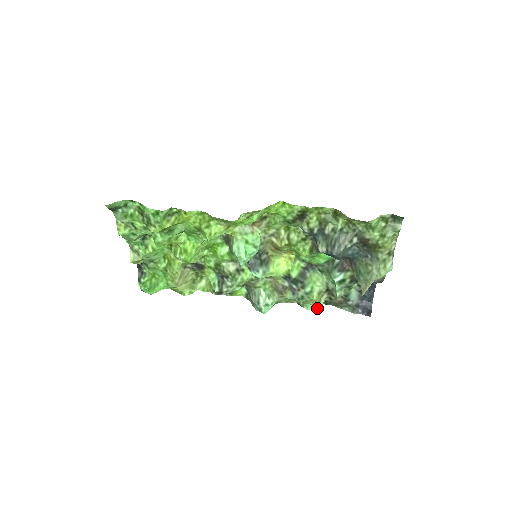
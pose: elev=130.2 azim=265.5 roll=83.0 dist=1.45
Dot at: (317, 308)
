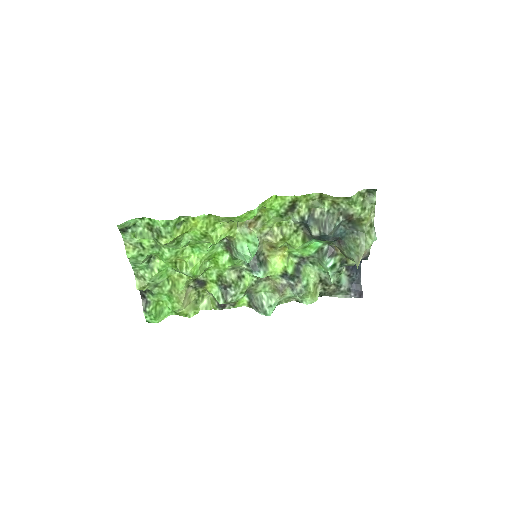
Dot at: (315, 299)
